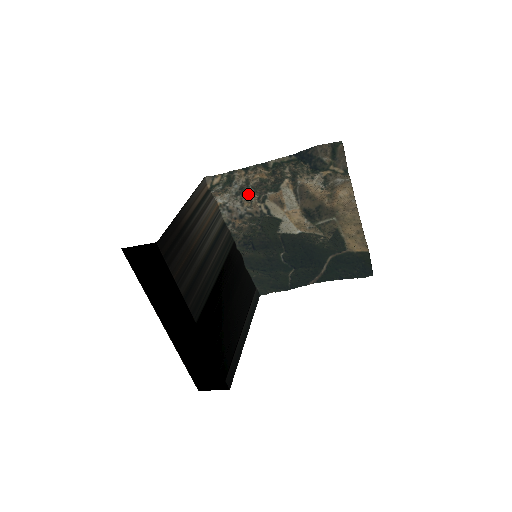
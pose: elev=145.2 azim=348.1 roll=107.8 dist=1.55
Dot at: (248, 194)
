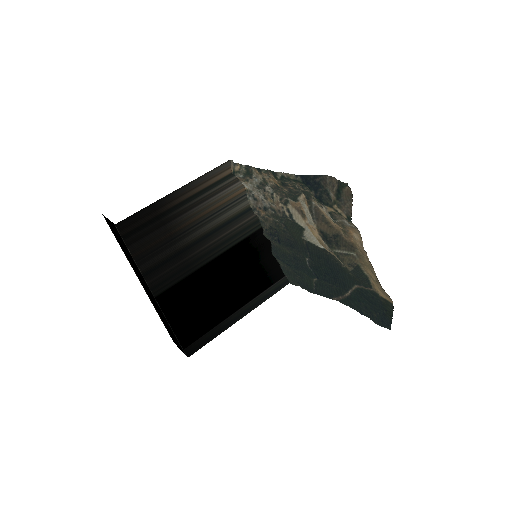
Dot at: (270, 191)
